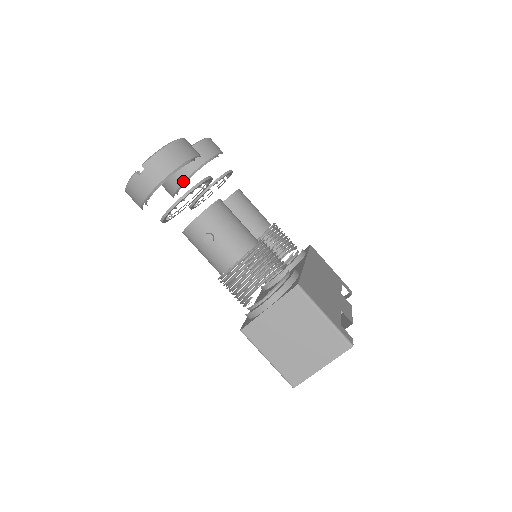
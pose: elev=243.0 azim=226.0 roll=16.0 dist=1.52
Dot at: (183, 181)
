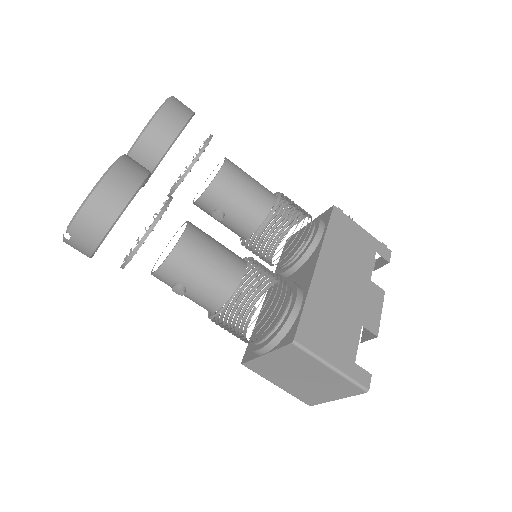
Dot at: occluded
